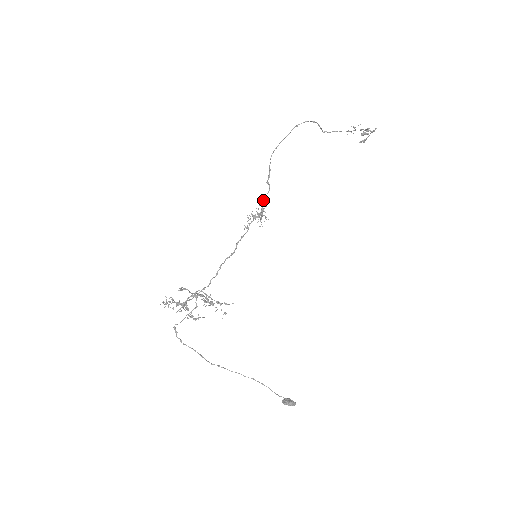
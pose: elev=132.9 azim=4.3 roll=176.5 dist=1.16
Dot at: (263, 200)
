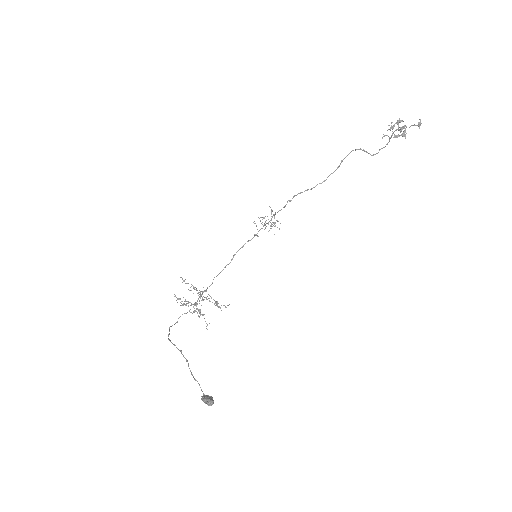
Dot at: occluded
